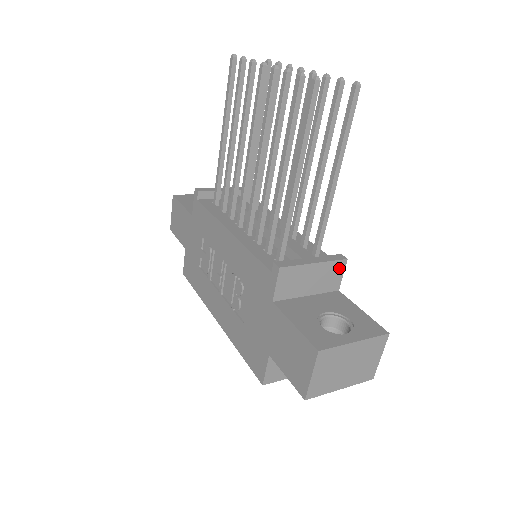
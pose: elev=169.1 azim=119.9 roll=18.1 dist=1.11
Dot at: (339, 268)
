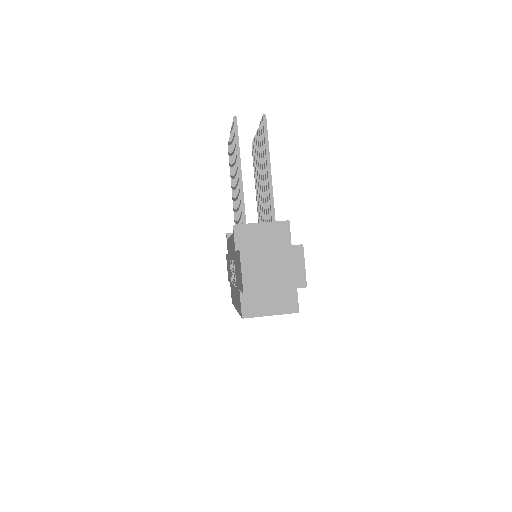
Dot at: (284, 227)
